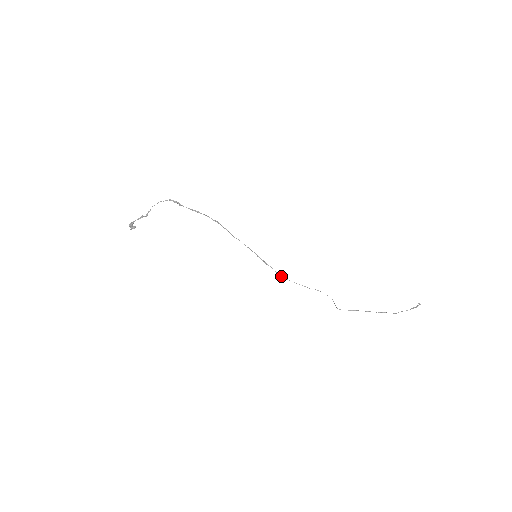
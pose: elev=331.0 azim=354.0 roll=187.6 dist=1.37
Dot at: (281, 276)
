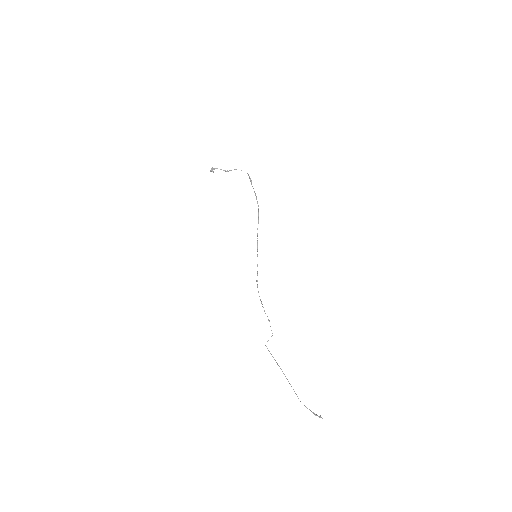
Dot at: (257, 285)
